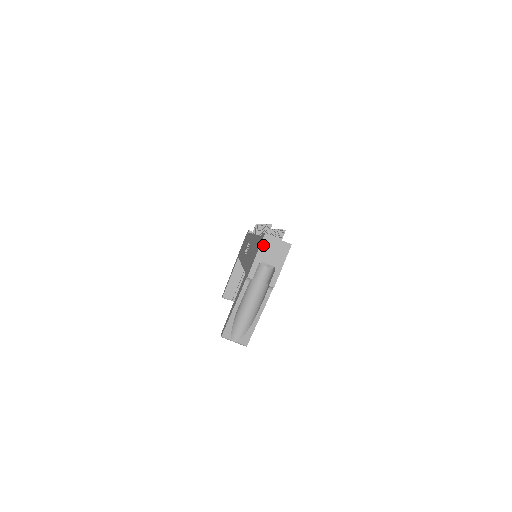
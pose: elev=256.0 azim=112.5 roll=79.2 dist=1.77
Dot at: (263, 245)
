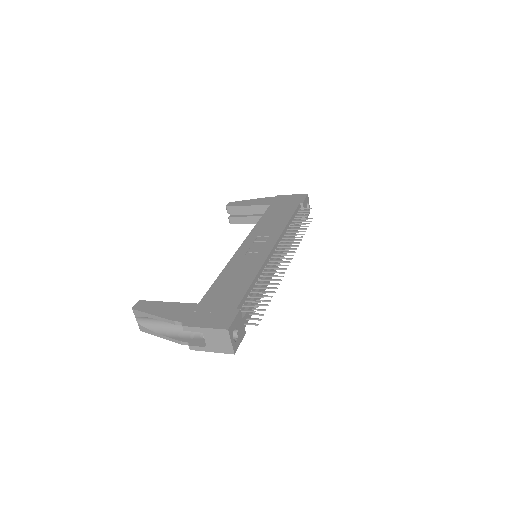
Dot at: (217, 331)
